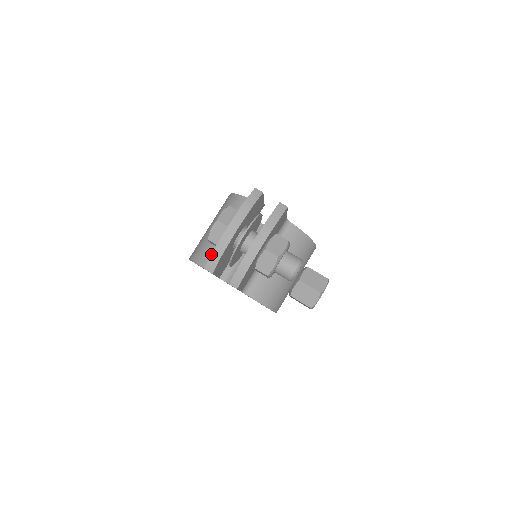
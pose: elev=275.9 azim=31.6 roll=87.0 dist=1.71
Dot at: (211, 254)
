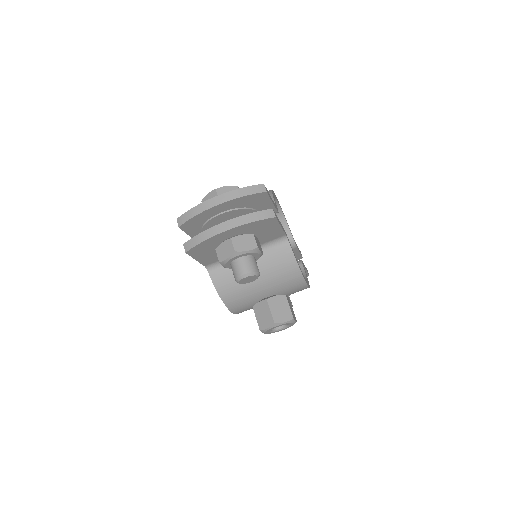
Dot at: occluded
